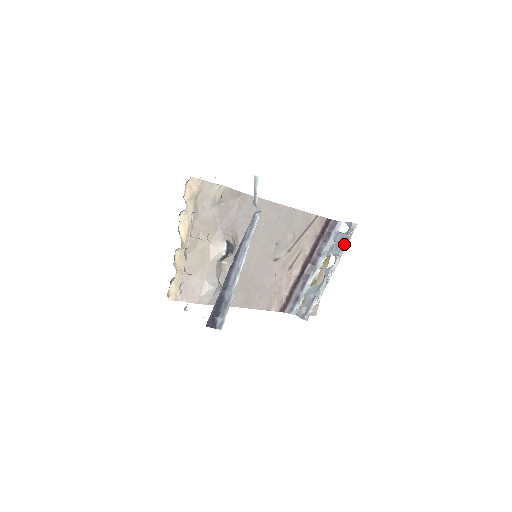
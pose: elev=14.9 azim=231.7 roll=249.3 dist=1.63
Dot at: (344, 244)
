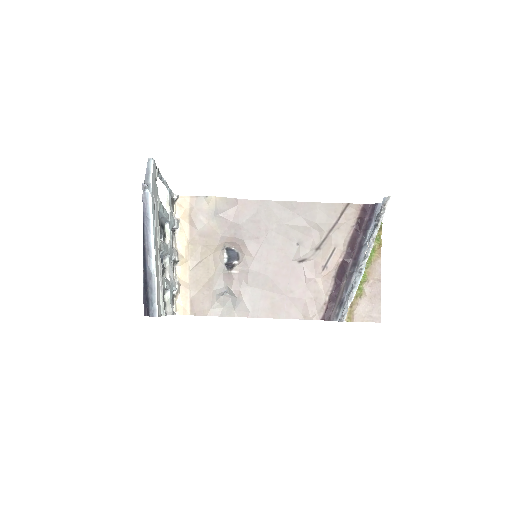
Dot at: (376, 224)
